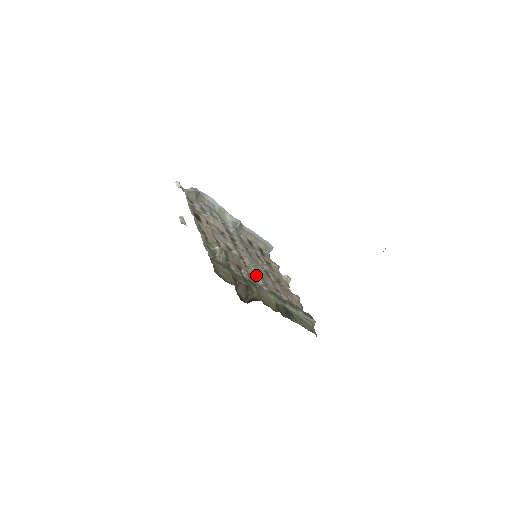
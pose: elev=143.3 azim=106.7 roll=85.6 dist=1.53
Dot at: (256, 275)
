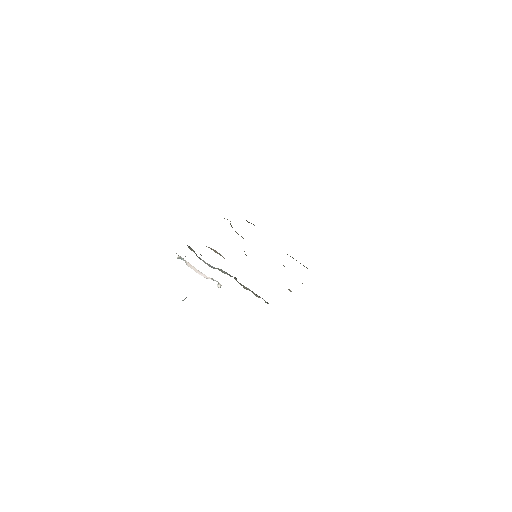
Dot at: occluded
